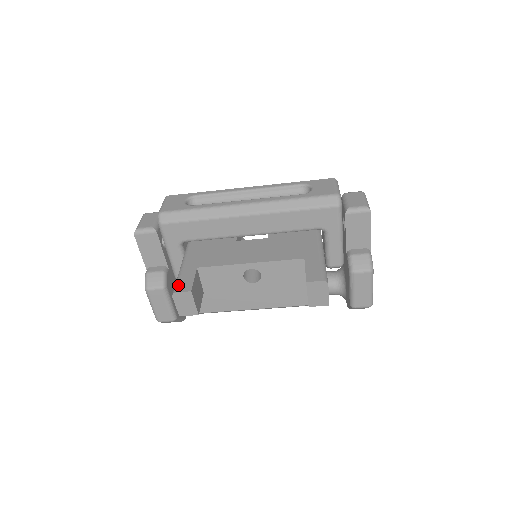
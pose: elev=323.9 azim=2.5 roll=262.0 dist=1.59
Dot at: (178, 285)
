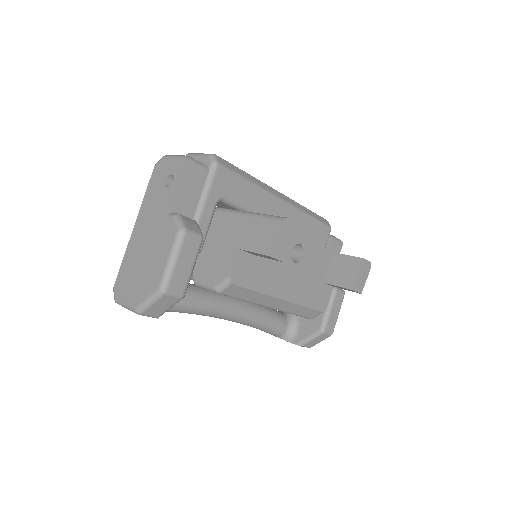
Dot at: (278, 216)
